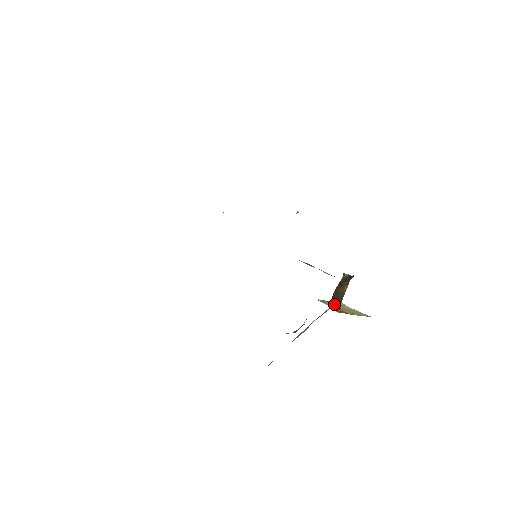
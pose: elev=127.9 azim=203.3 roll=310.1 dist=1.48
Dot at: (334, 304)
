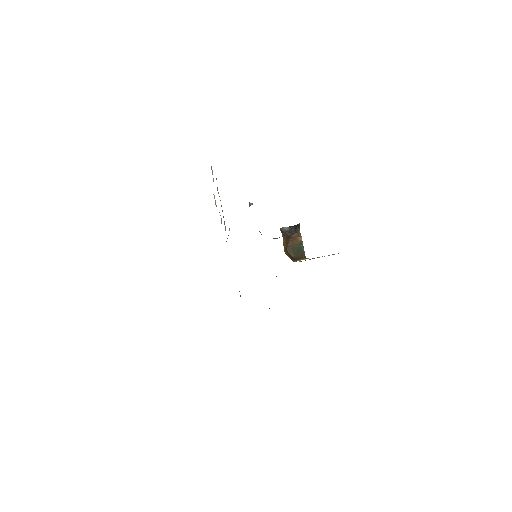
Dot at: (295, 257)
